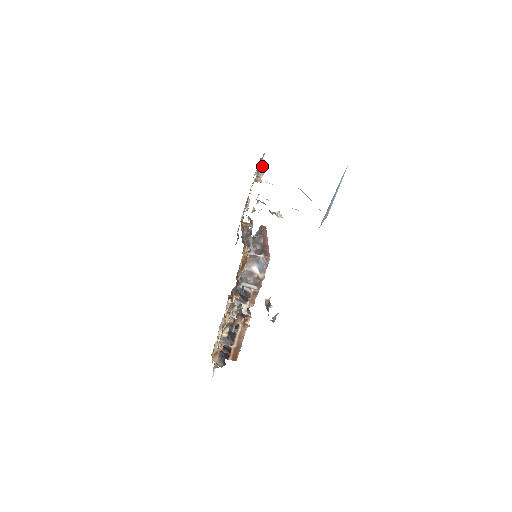
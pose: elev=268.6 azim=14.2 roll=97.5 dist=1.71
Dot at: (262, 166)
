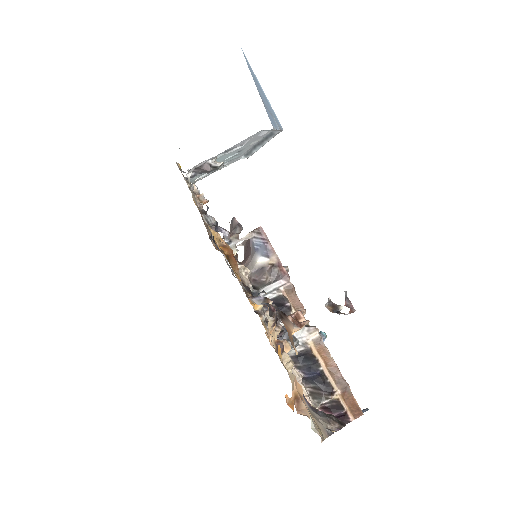
Dot at: occluded
